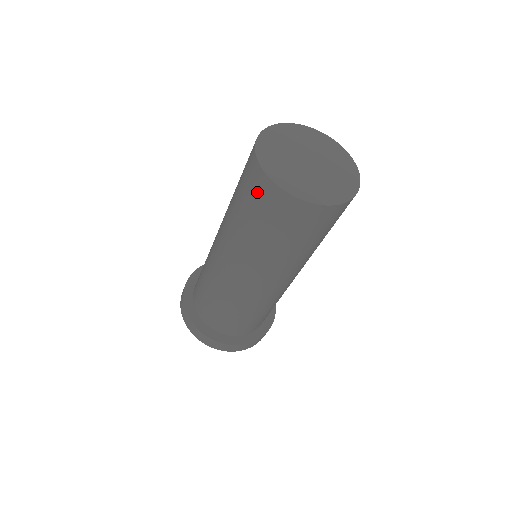
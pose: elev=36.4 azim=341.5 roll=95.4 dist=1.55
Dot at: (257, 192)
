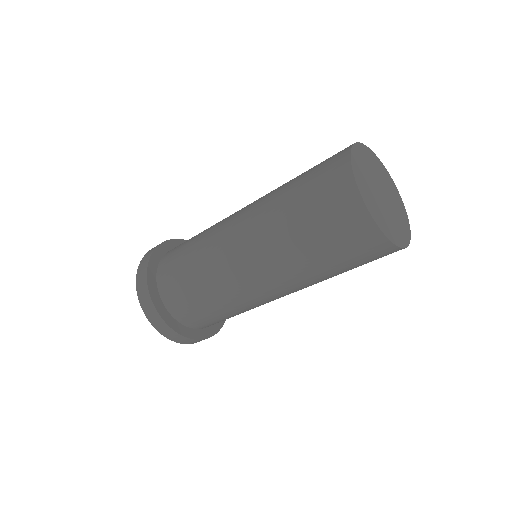
Dot at: (328, 165)
